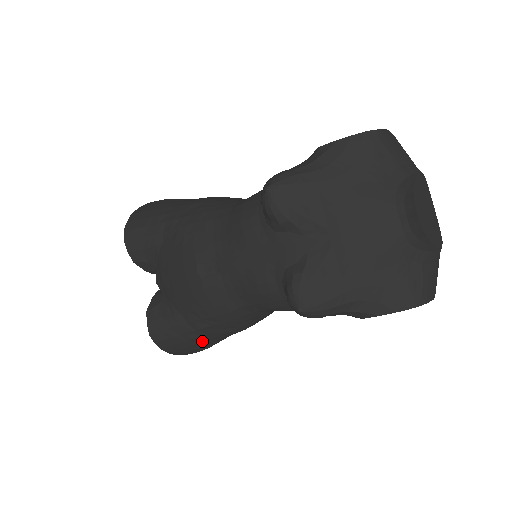
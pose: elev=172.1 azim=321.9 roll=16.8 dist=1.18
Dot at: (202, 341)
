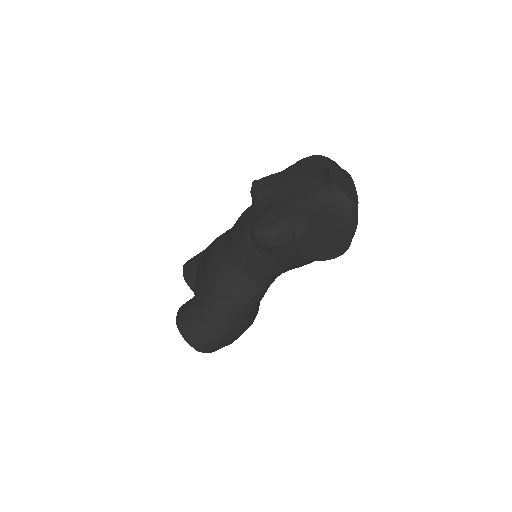
Dot at: (208, 319)
